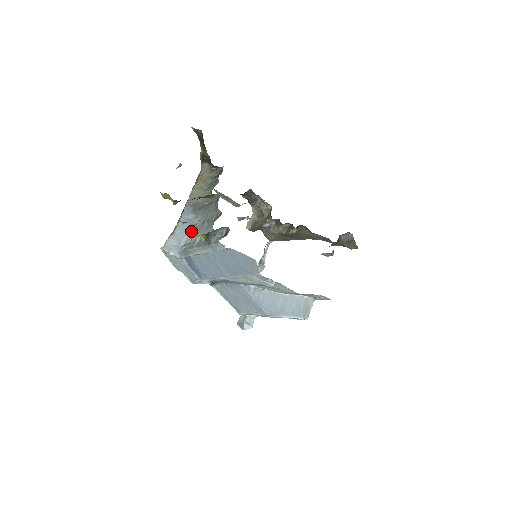
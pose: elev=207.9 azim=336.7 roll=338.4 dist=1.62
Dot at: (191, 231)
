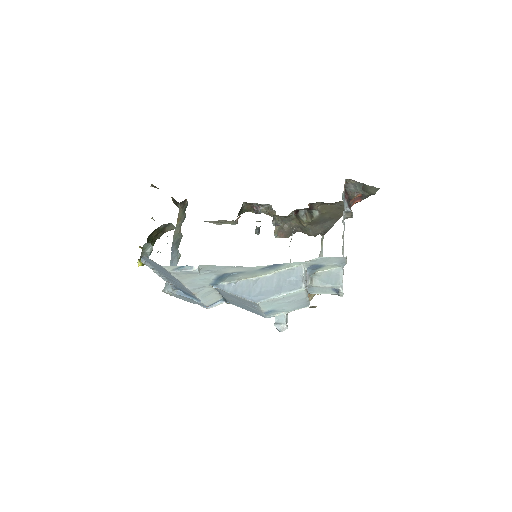
Dot at: occluded
